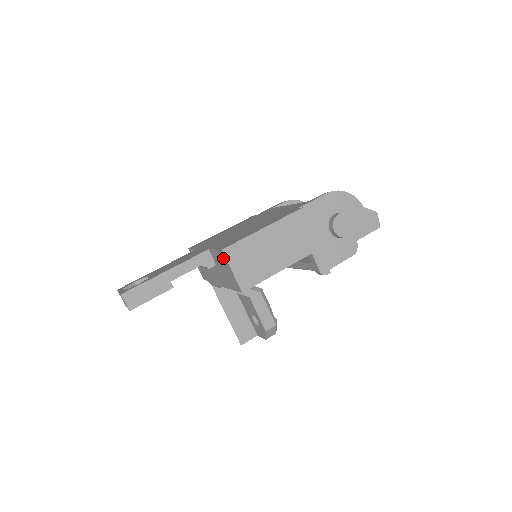
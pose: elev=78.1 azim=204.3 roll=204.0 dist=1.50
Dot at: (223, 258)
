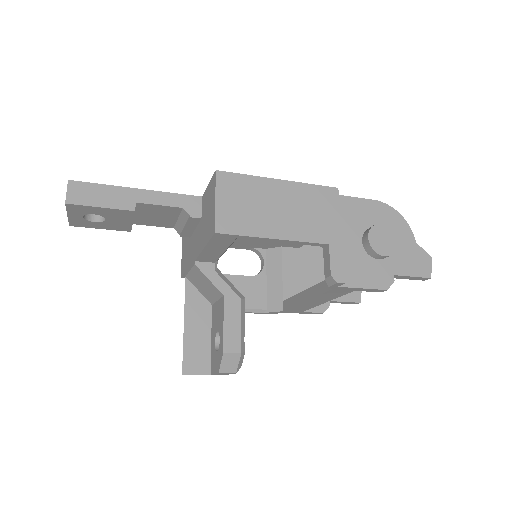
Dot at: (213, 187)
